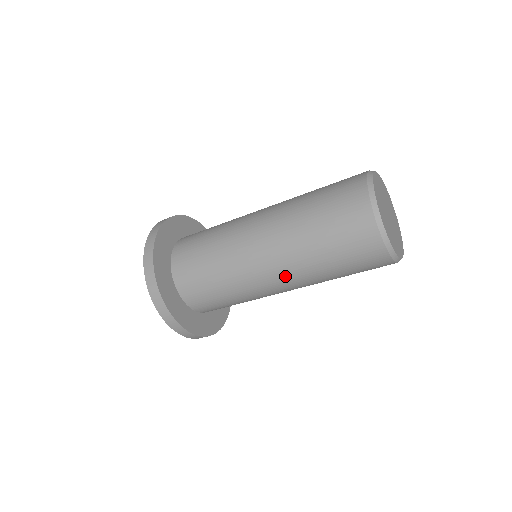
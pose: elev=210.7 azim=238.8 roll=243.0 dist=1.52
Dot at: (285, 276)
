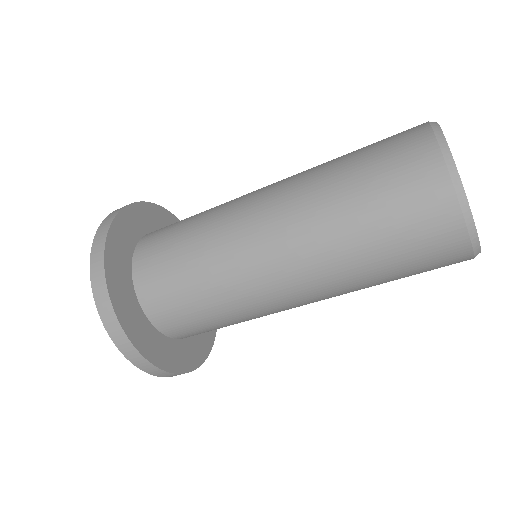
Dot at: occluded
